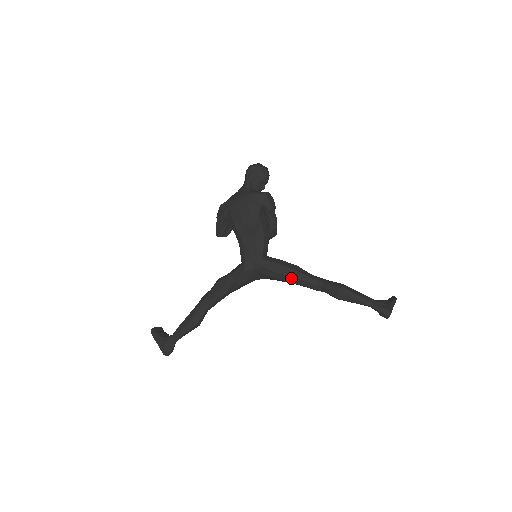
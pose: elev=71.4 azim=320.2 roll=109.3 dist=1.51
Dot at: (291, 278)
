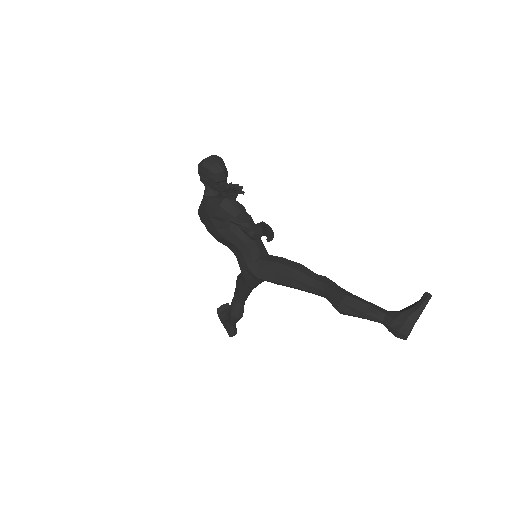
Dot at: (291, 286)
